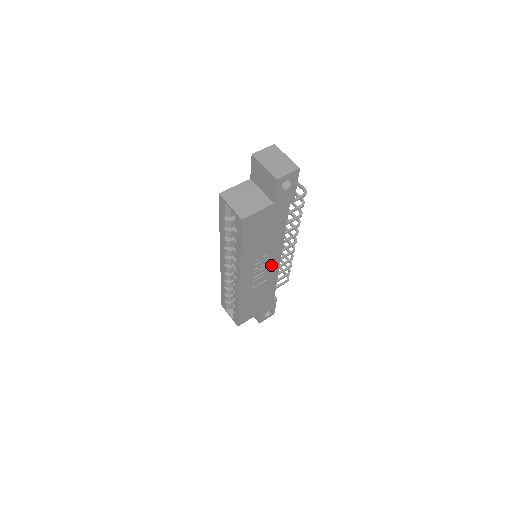
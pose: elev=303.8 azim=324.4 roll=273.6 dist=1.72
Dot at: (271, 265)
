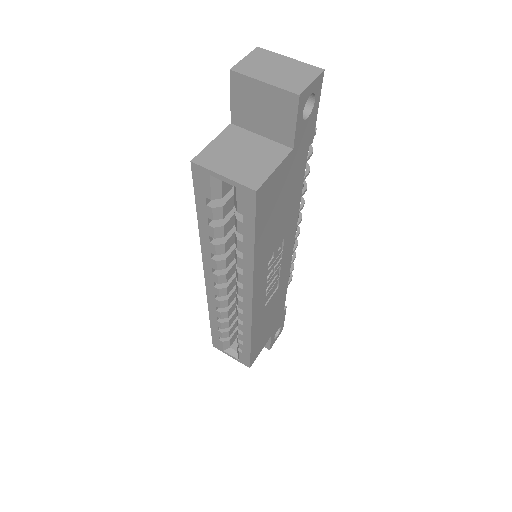
Dot at: (284, 261)
